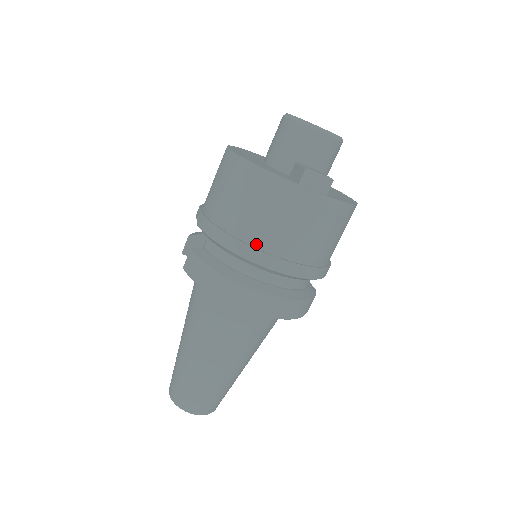
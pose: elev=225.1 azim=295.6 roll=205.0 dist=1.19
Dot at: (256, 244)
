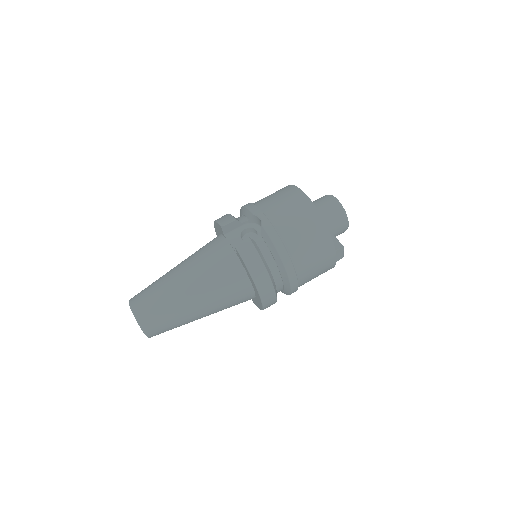
Dot at: (295, 266)
